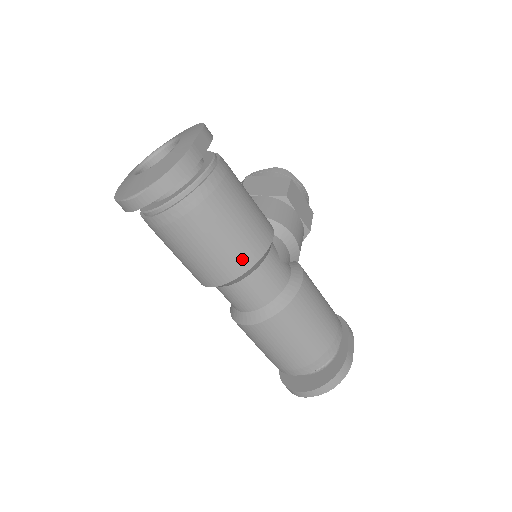
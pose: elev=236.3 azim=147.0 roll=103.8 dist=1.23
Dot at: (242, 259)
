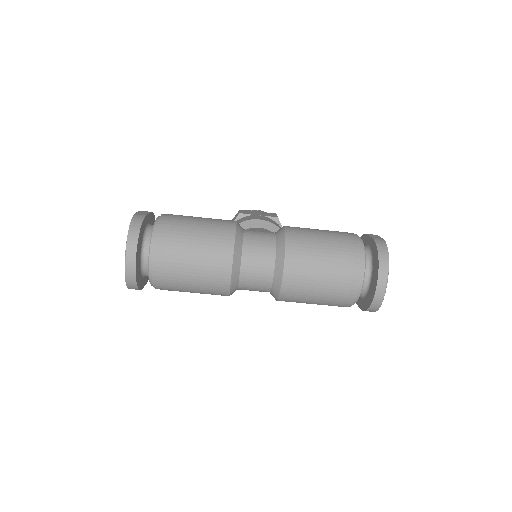
Dot at: (223, 241)
